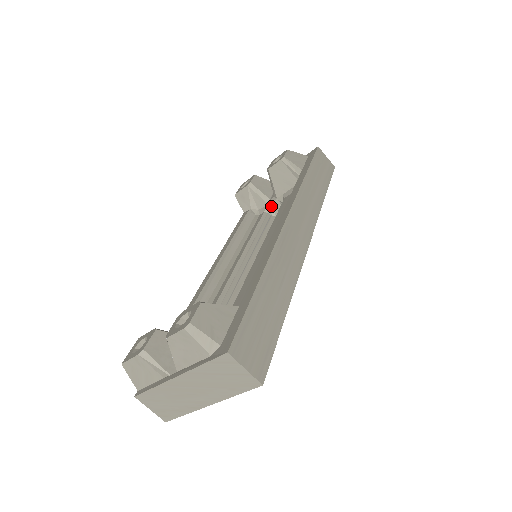
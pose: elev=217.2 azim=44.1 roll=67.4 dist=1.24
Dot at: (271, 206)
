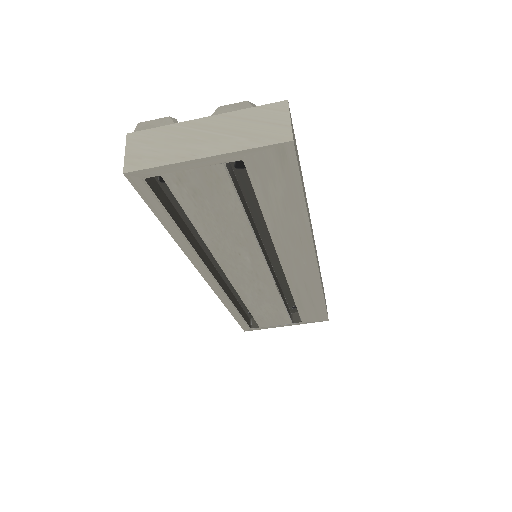
Dot at: occluded
